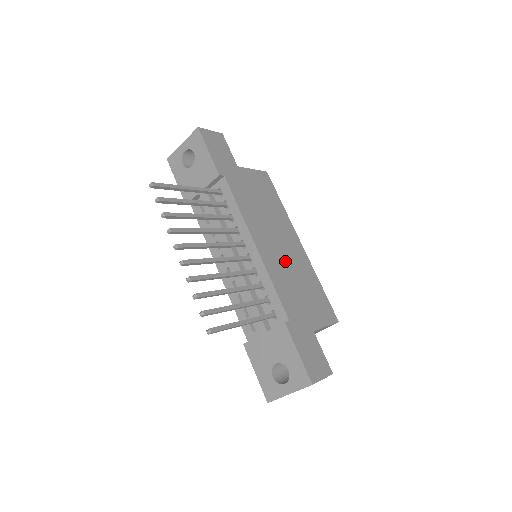
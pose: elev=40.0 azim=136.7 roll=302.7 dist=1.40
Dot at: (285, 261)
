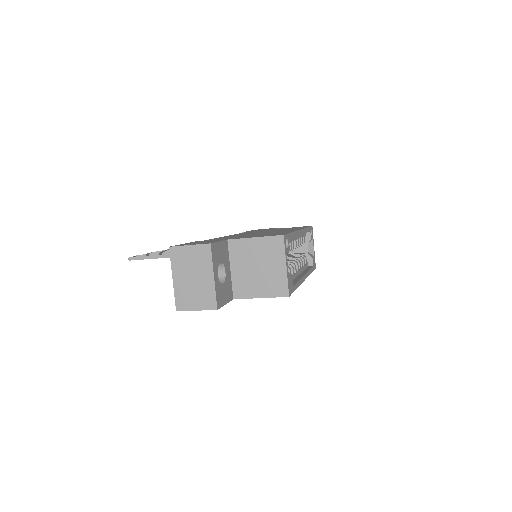
Dot at: occluded
